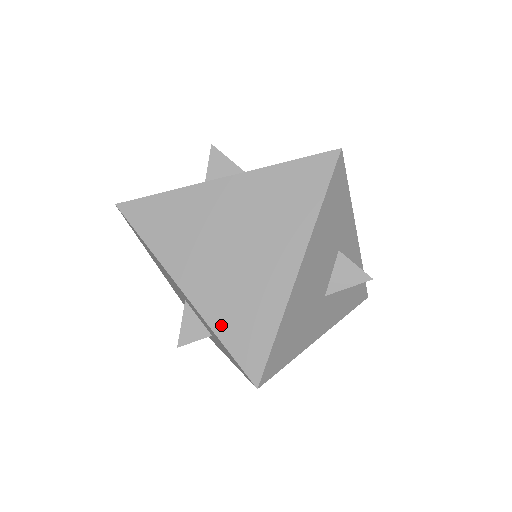
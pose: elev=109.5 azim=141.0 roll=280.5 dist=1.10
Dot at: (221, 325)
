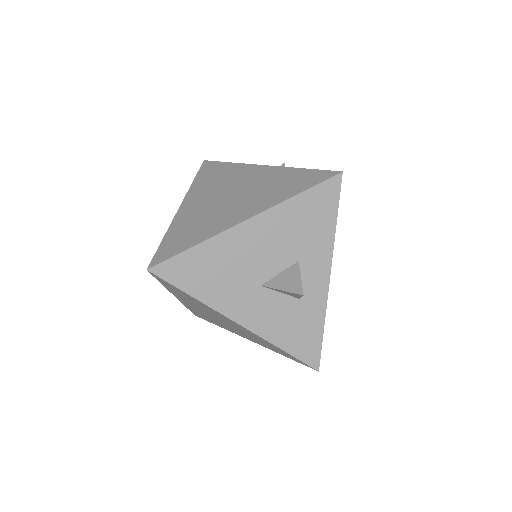
Dot at: (174, 230)
